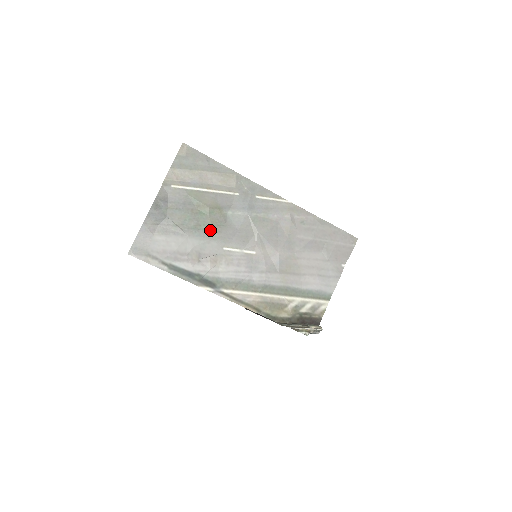
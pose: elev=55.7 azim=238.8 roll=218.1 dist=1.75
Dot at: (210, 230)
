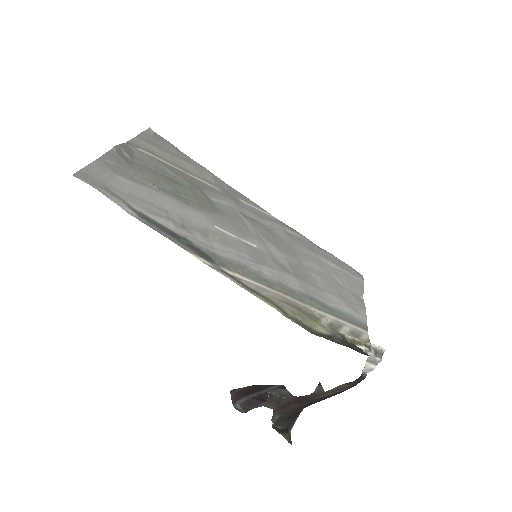
Dot at: (193, 202)
